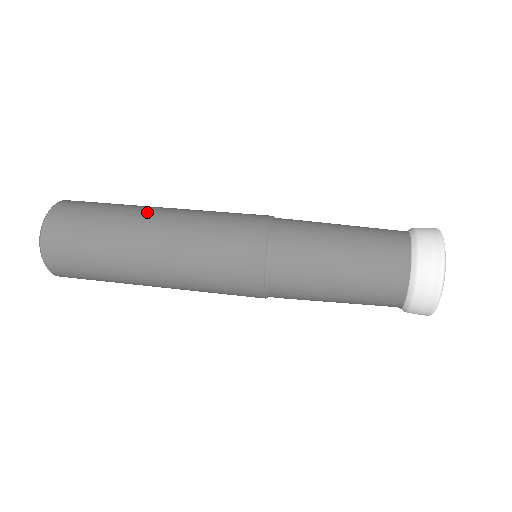
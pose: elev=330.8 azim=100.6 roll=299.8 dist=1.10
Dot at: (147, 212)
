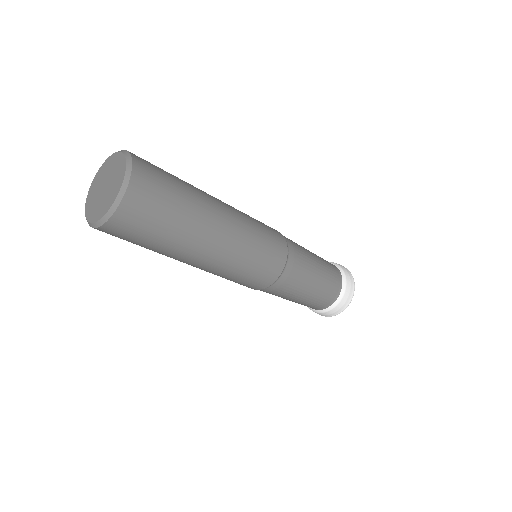
Dot at: occluded
